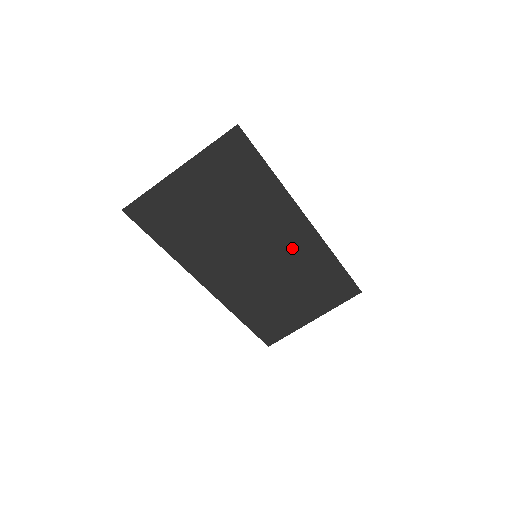
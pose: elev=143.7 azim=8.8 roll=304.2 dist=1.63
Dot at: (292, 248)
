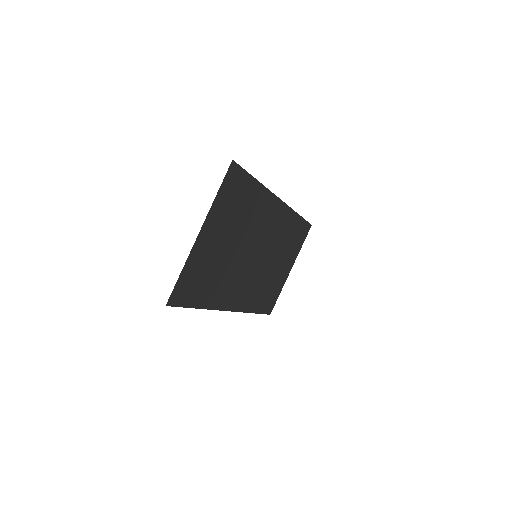
Dot at: (274, 230)
